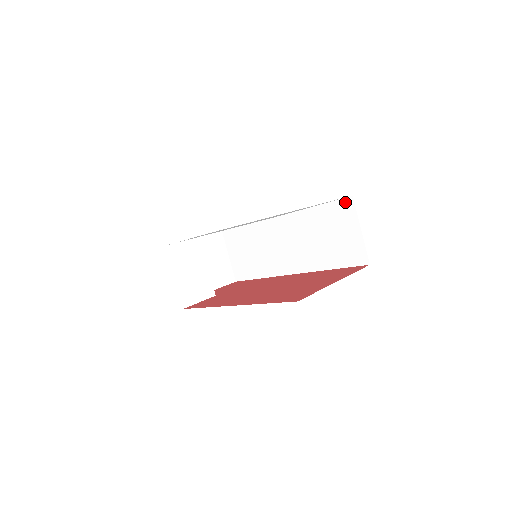
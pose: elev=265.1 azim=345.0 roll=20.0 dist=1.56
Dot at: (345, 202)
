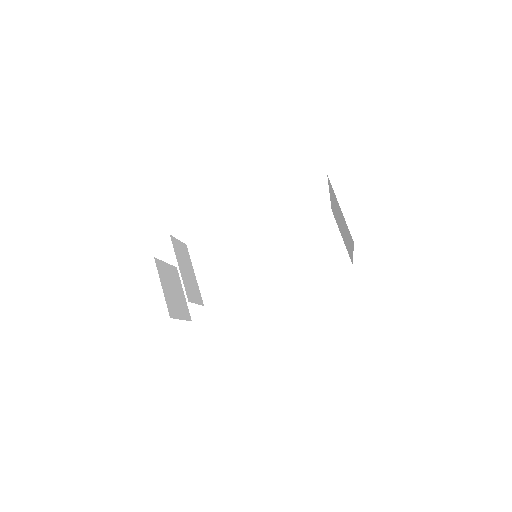
Dot at: (325, 216)
